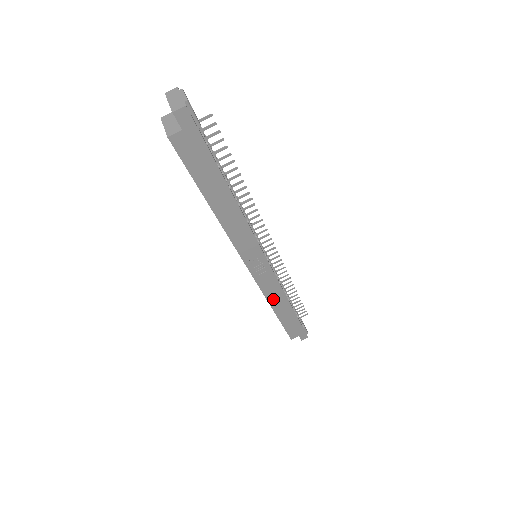
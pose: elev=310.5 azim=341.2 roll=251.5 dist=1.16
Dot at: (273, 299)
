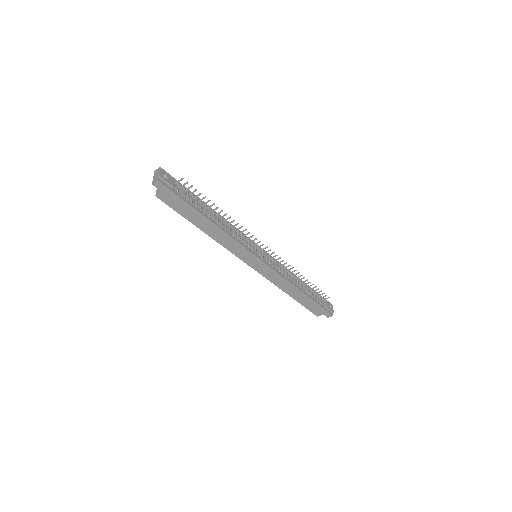
Dot at: (281, 286)
